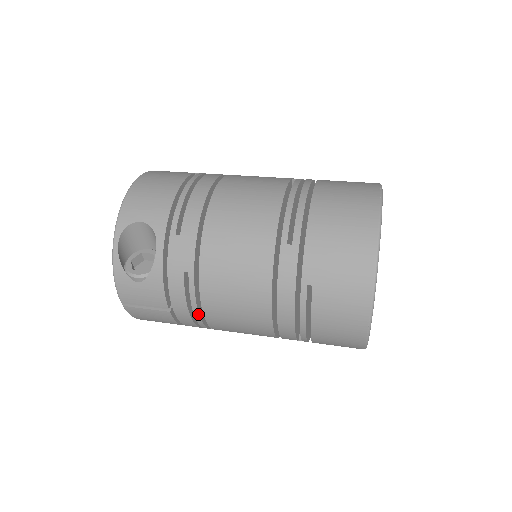
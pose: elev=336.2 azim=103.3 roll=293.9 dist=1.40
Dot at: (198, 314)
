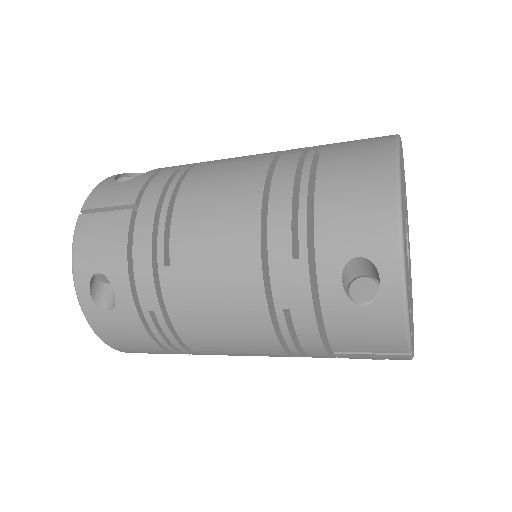
Dot at: (168, 202)
